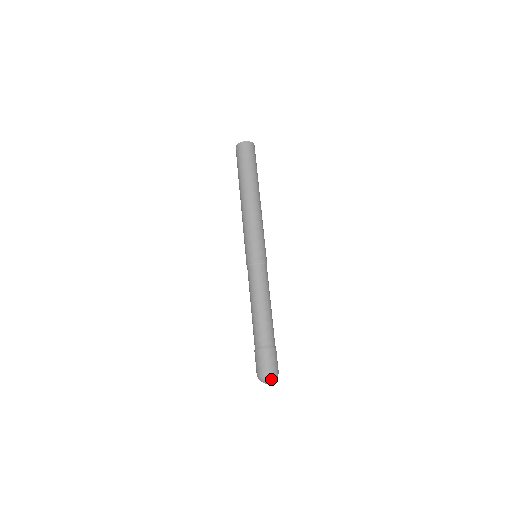
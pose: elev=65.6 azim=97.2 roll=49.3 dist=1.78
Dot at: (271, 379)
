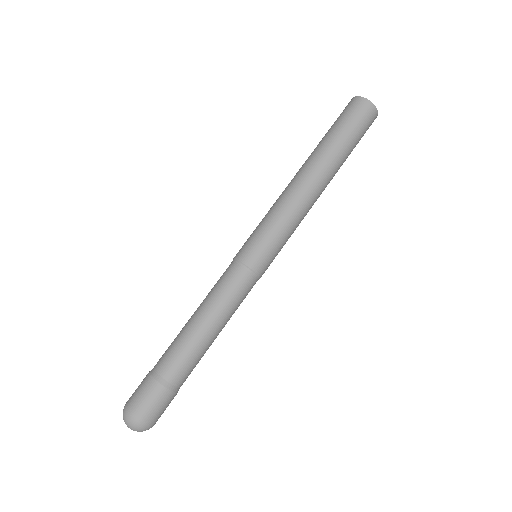
Dot at: (142, 430)
